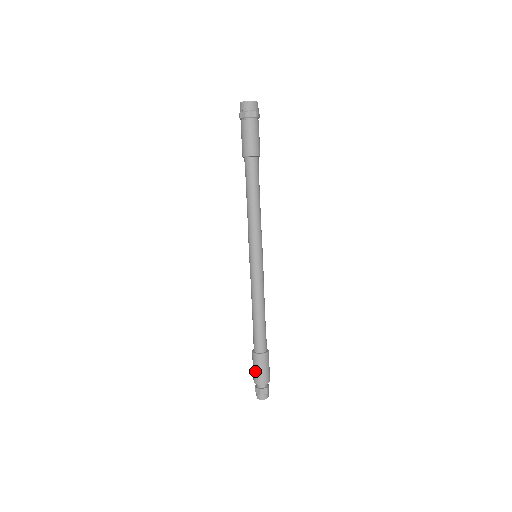
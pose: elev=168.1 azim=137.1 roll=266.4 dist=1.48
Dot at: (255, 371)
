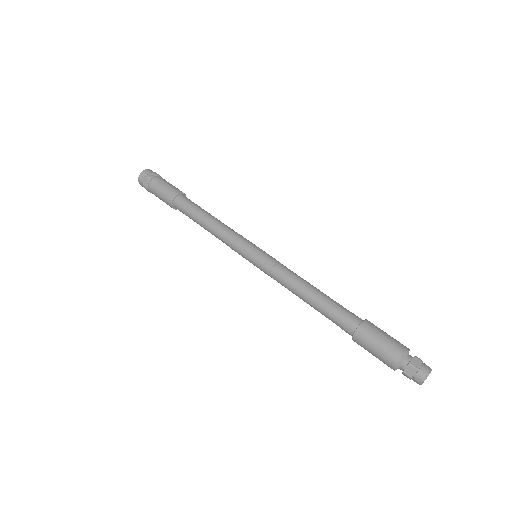
Dot at: (386, 339)
